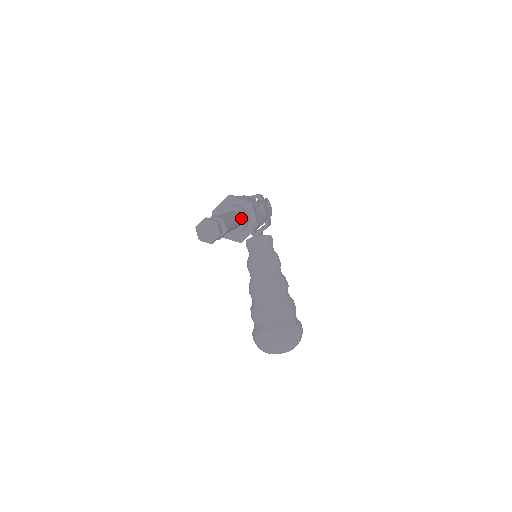
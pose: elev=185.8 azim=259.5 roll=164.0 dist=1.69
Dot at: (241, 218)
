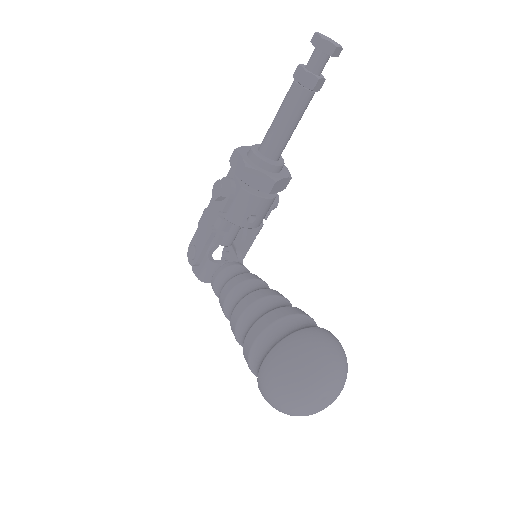
Dot at: occluded
